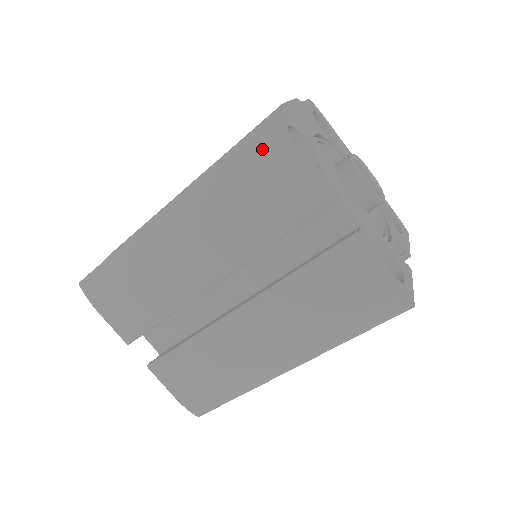
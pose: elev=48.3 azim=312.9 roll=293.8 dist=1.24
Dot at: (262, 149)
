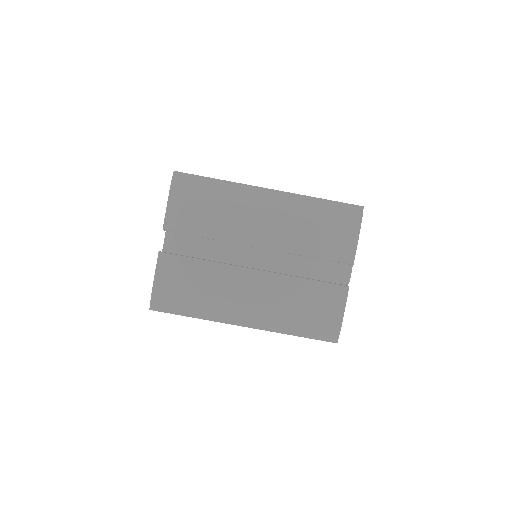
Dot at: (349, 215)
